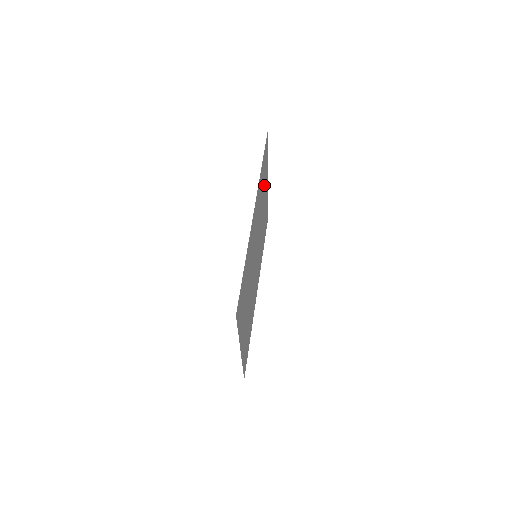
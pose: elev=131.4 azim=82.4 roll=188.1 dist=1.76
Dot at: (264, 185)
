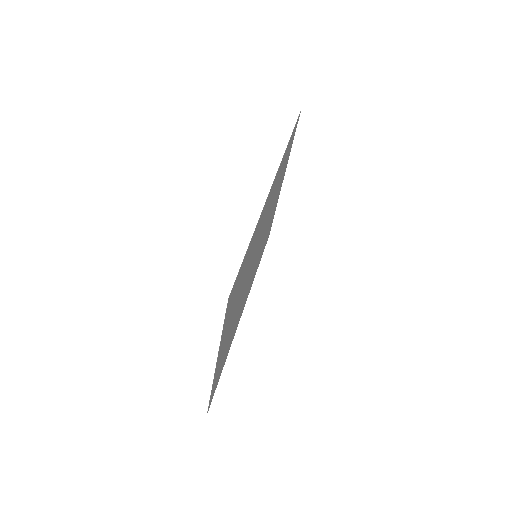
Dot at: (281, 177)
